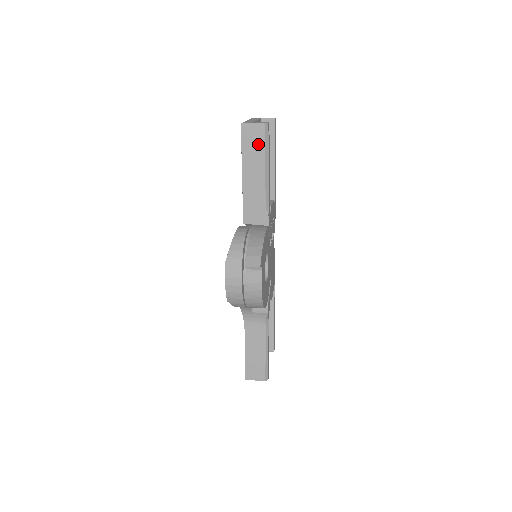
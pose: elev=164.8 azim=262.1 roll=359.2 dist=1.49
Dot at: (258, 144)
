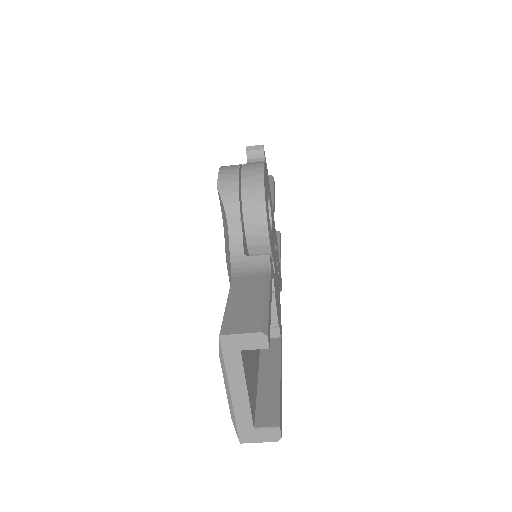
Dot at: occluded
